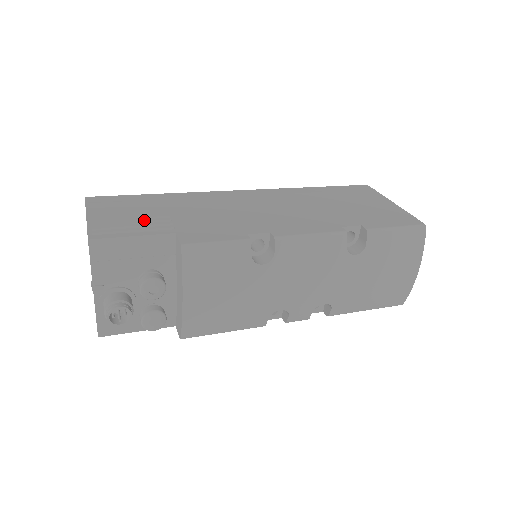
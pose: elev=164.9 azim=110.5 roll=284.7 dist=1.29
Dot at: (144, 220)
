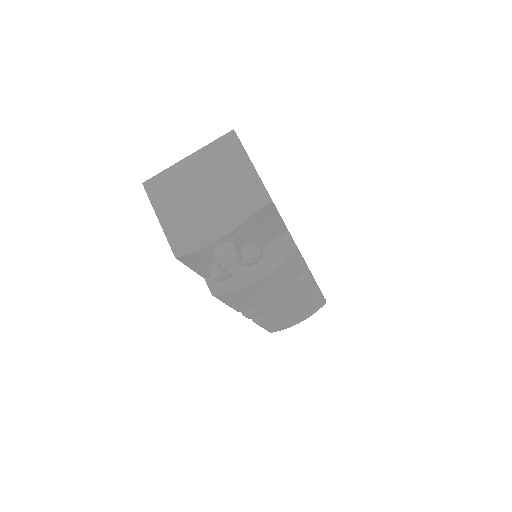
Dot at: occluded
